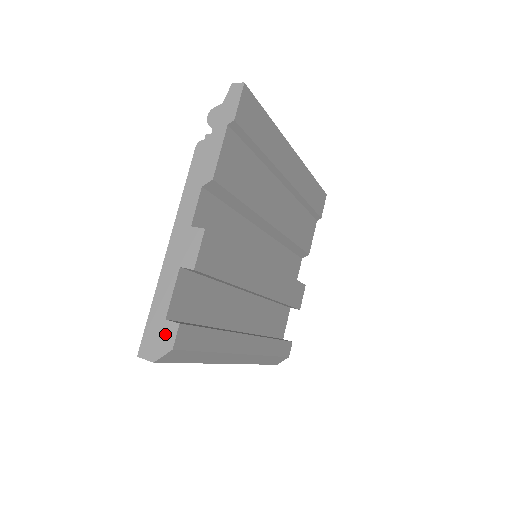
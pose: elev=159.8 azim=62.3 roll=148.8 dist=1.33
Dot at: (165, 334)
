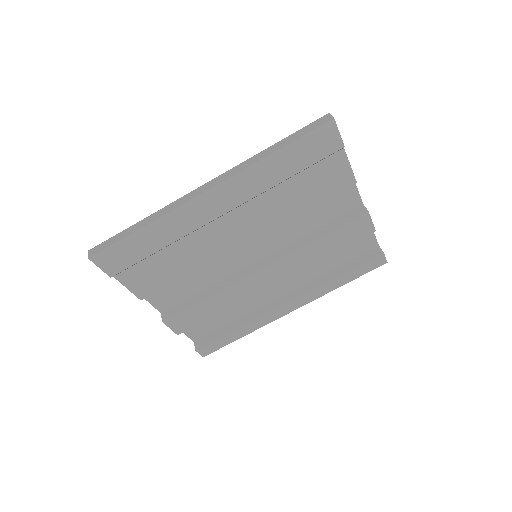
Dot at: occluded
